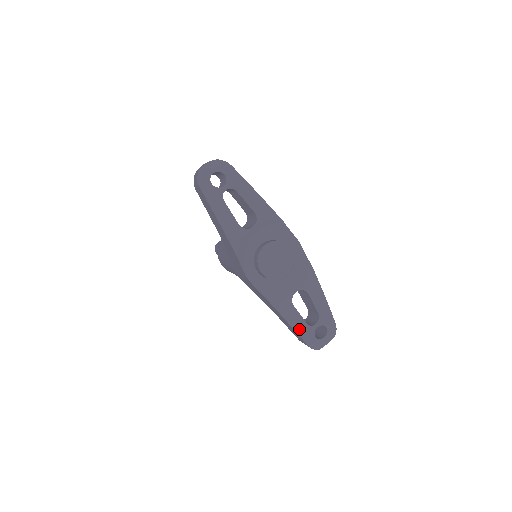
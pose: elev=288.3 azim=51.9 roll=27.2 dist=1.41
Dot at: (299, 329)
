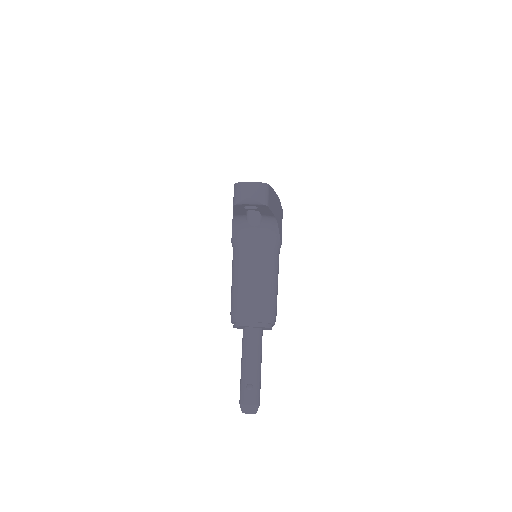
Dot at: occluded
